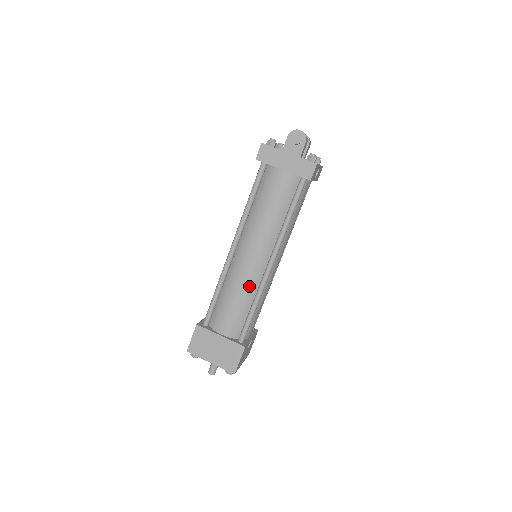
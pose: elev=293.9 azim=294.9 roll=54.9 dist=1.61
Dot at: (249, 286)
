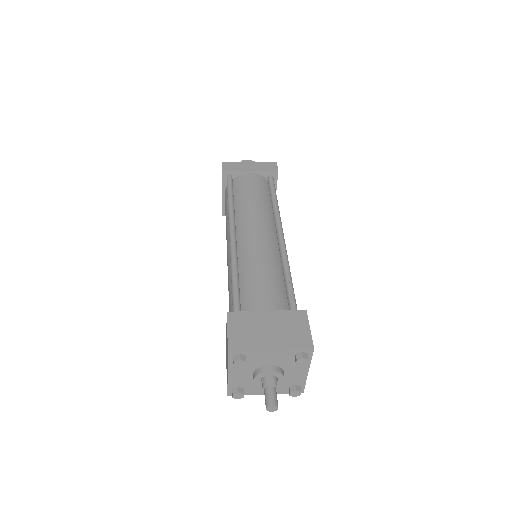
Dot at: (270, 257)
